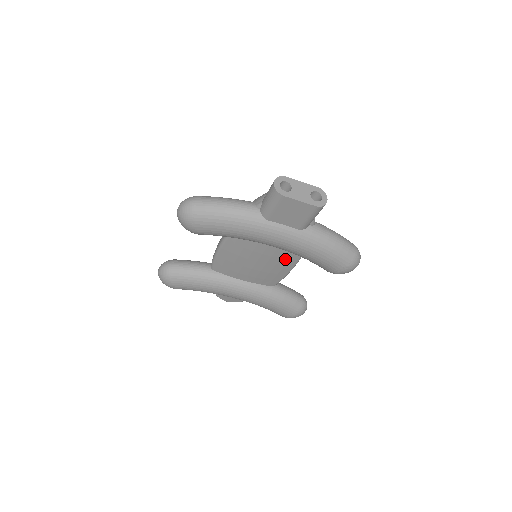
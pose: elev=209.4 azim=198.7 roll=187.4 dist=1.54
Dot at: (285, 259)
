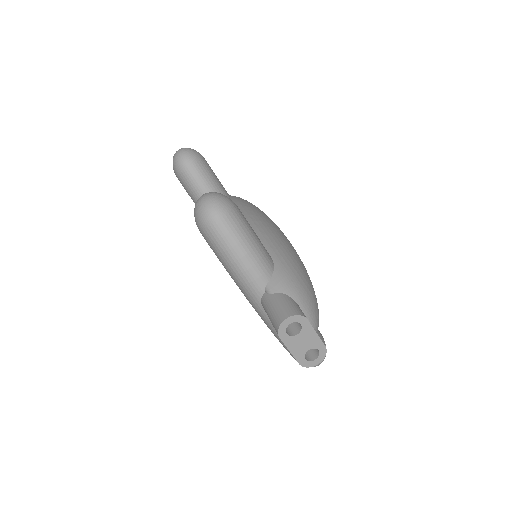
Dot at: occluded
